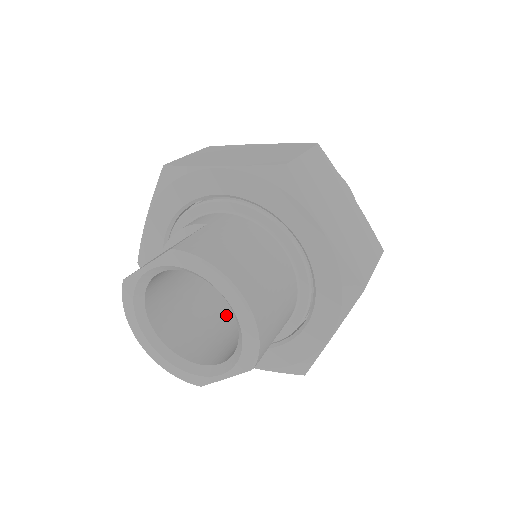
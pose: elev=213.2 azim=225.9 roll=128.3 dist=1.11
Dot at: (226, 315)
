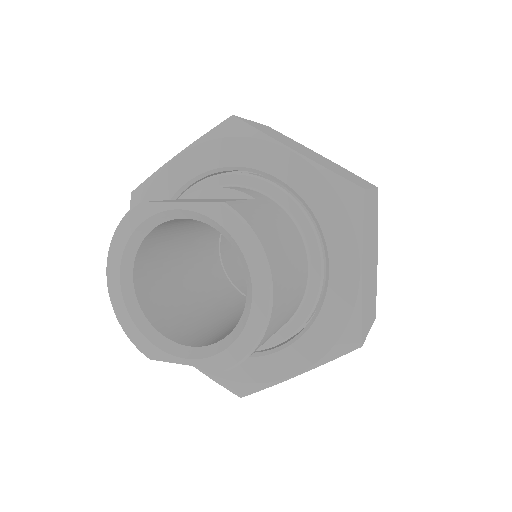
Dot at: (199, 297)
